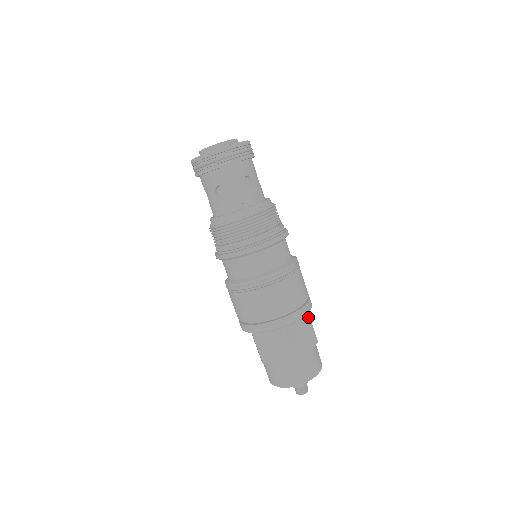
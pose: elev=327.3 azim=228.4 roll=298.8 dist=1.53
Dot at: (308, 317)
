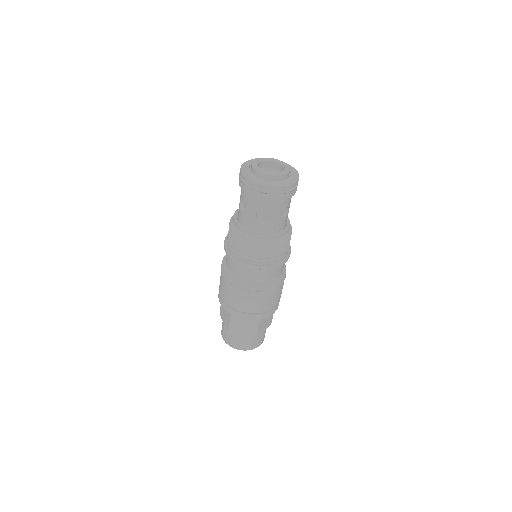
Dot at: (257, 321)
